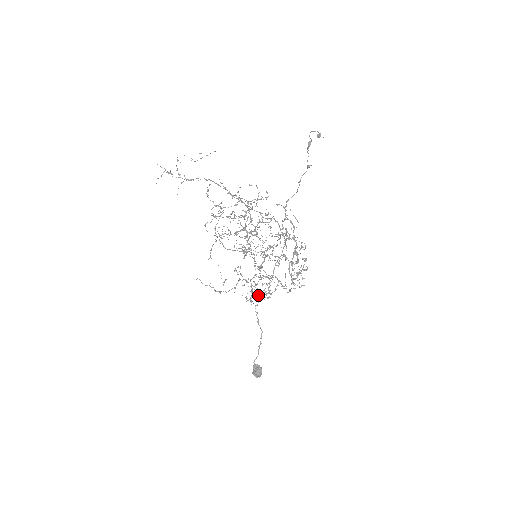
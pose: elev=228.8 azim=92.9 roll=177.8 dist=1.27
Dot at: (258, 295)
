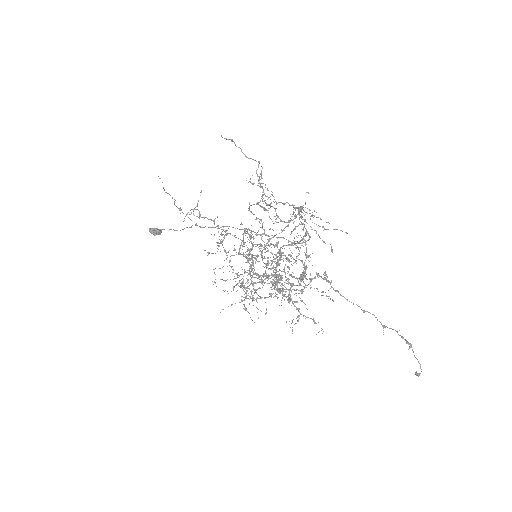
Dot at: occluded
